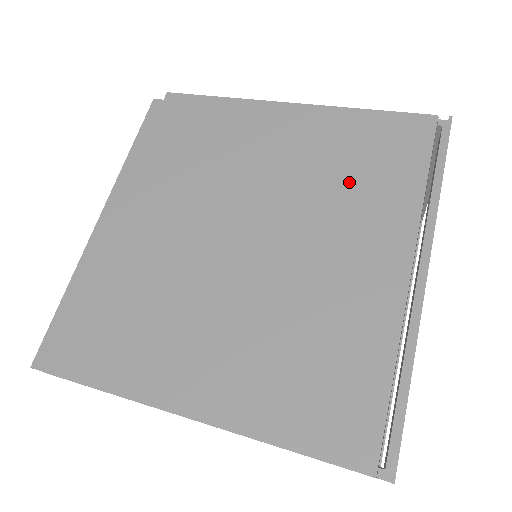
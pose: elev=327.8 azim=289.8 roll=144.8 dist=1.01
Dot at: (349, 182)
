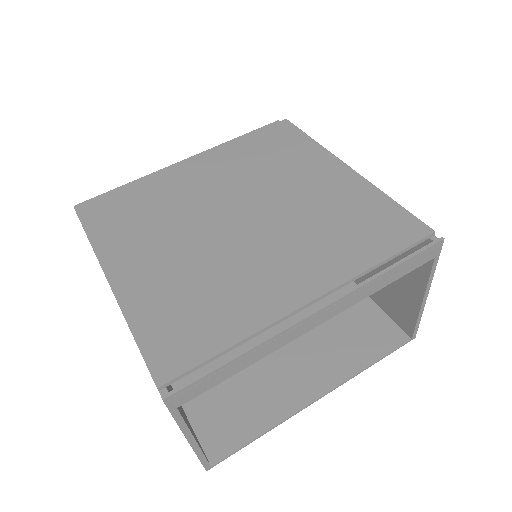
Dot at: (331, 230)
